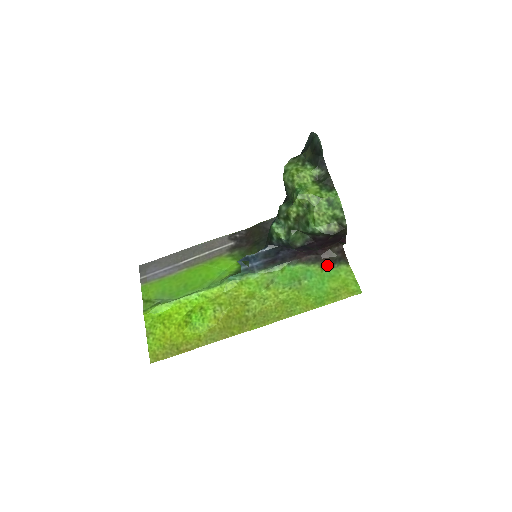
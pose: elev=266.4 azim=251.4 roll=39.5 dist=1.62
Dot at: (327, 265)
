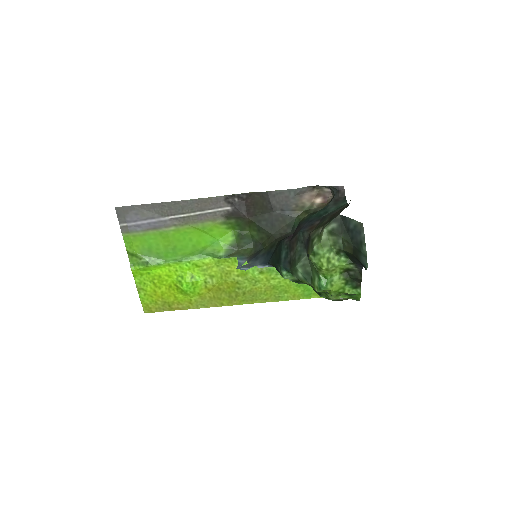
Dot at: occluded
